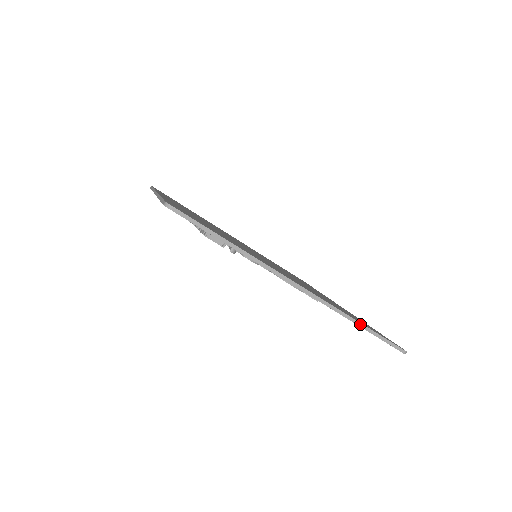
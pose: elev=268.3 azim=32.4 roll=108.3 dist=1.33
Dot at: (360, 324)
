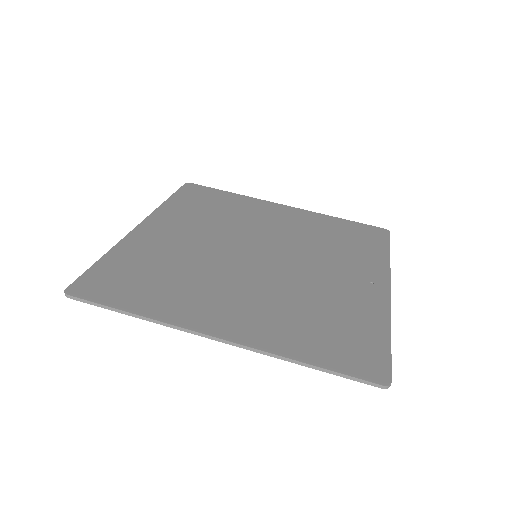
Dot at: (305, 364)
